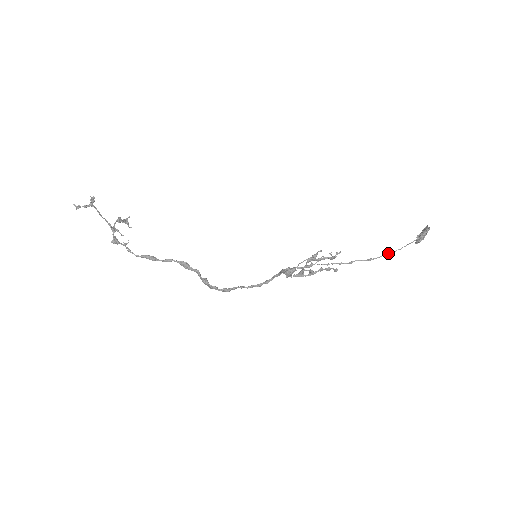
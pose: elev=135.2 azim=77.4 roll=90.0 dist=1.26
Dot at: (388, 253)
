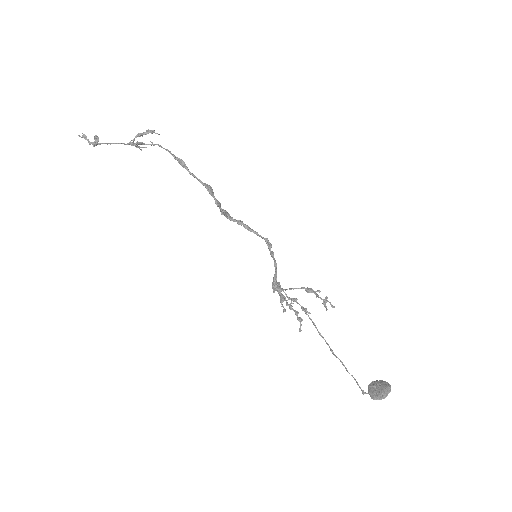
Dot at: (343, 365)
